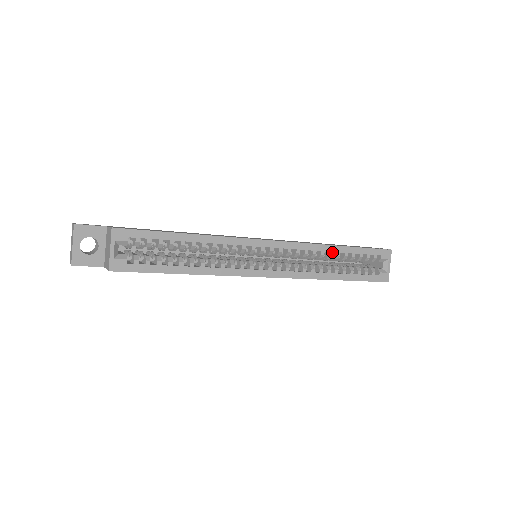
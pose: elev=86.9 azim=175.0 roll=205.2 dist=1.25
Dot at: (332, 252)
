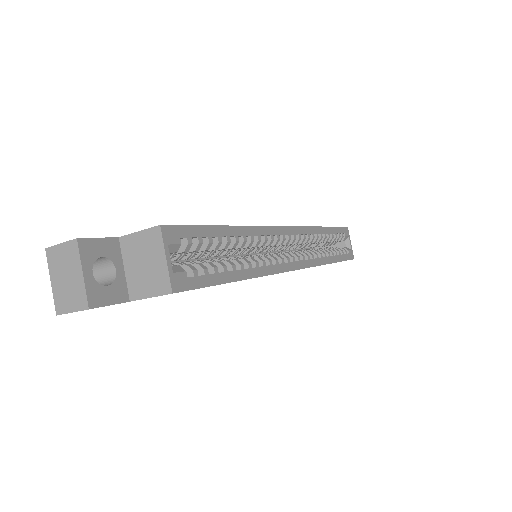
Dot at: (322, 234)
